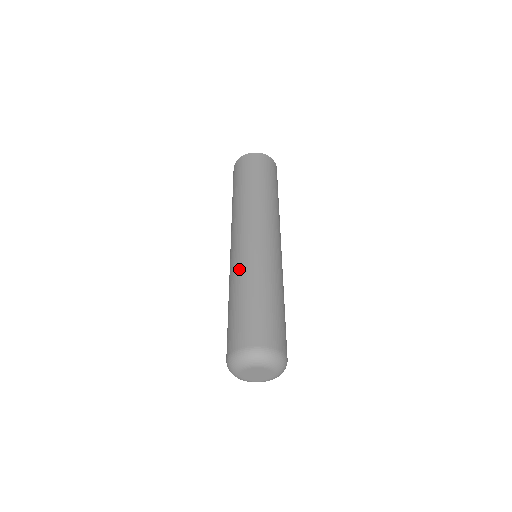
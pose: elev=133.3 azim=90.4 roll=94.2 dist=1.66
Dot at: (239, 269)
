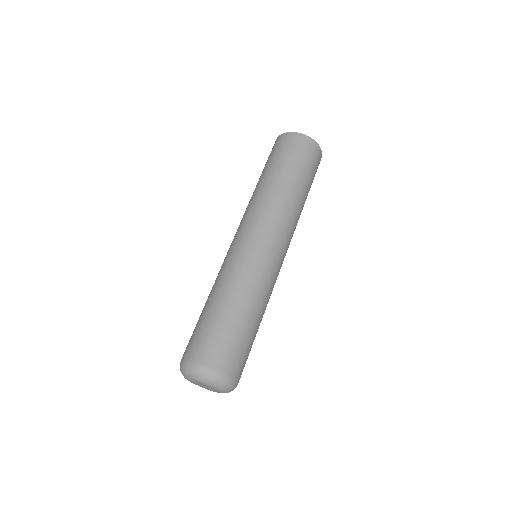
Dot at: (226, 272)
